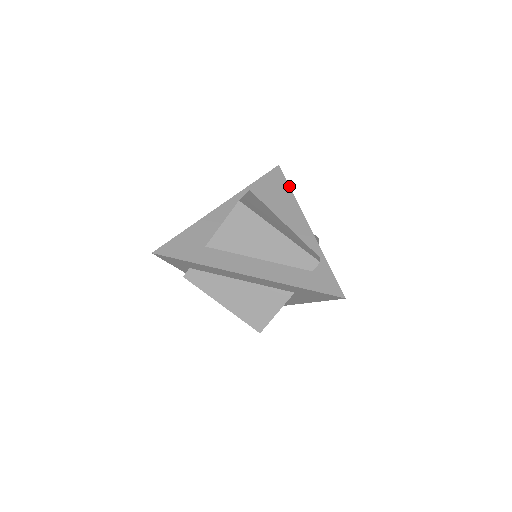
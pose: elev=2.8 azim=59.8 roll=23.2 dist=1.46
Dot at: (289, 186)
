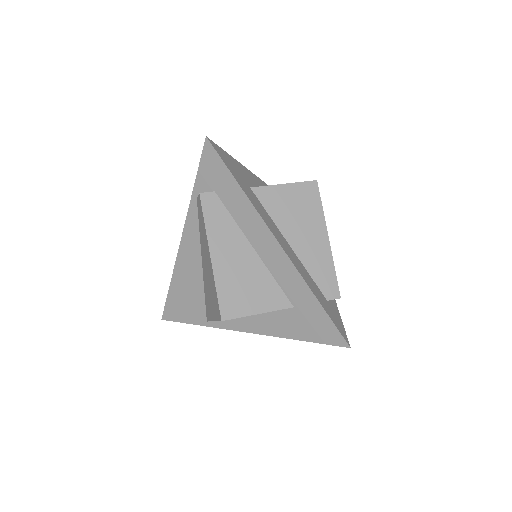
Dot at: occluded
